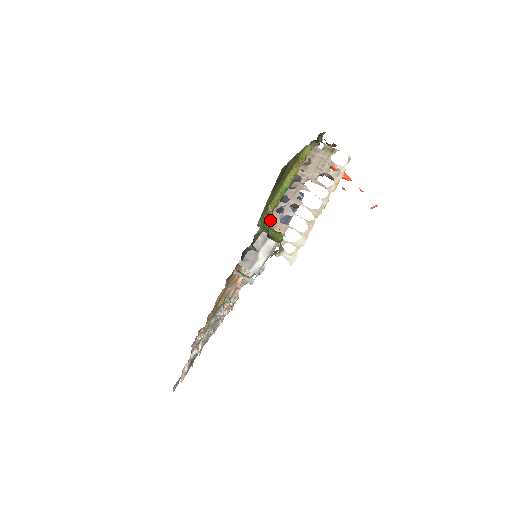
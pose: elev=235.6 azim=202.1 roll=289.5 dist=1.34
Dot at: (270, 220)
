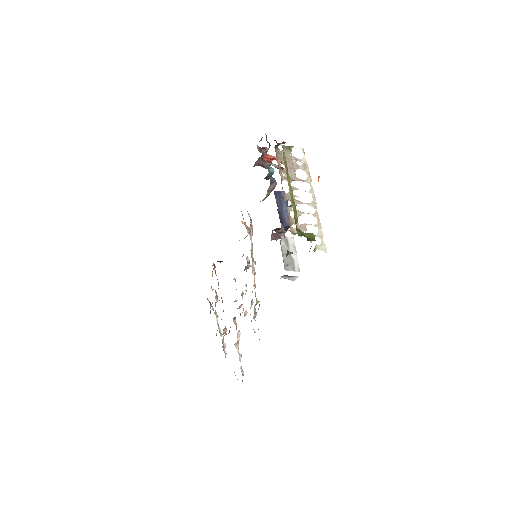
Dot at: (281, 225)
